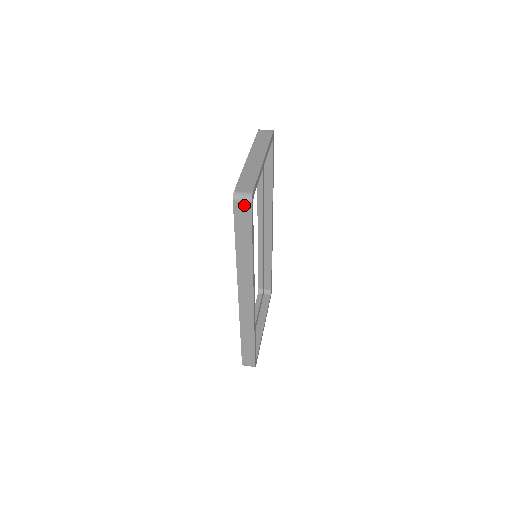
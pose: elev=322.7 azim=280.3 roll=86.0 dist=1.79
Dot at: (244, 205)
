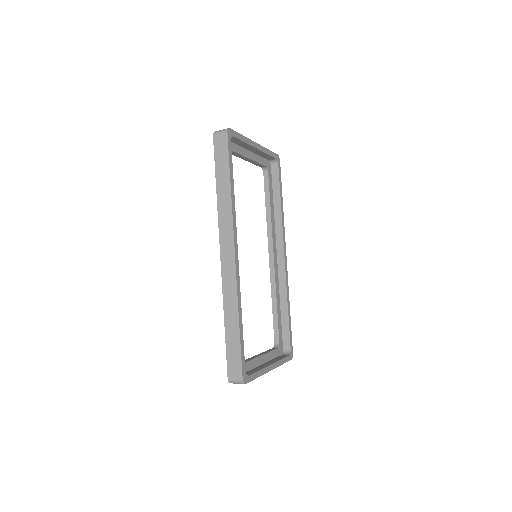
Dot at: (222, 137)
